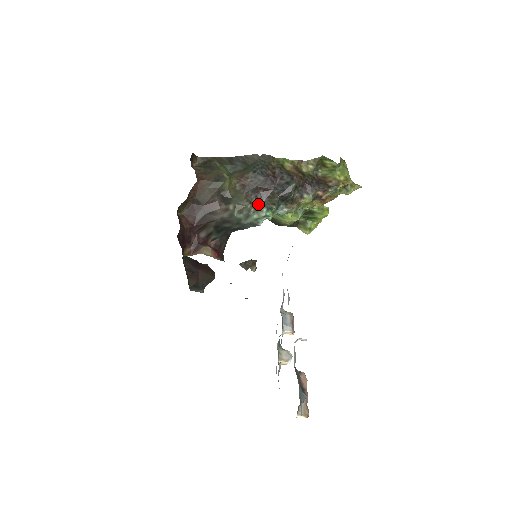
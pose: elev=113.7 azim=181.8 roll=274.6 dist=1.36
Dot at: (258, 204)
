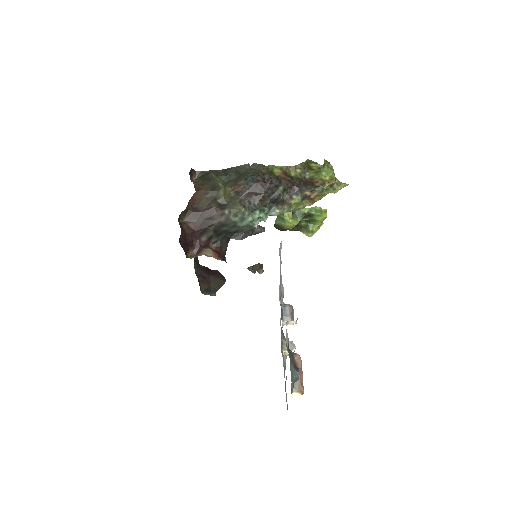
Dot at: (251, 207)
